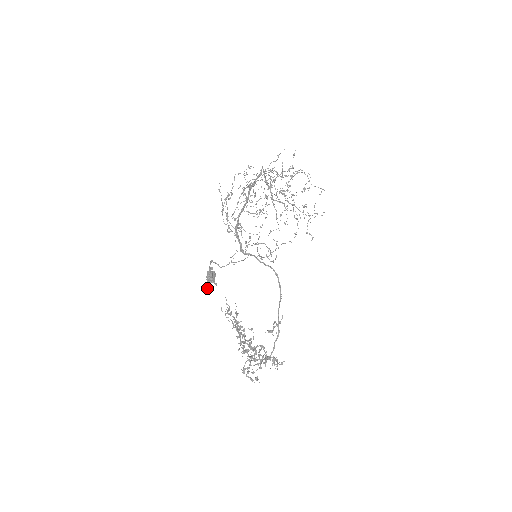
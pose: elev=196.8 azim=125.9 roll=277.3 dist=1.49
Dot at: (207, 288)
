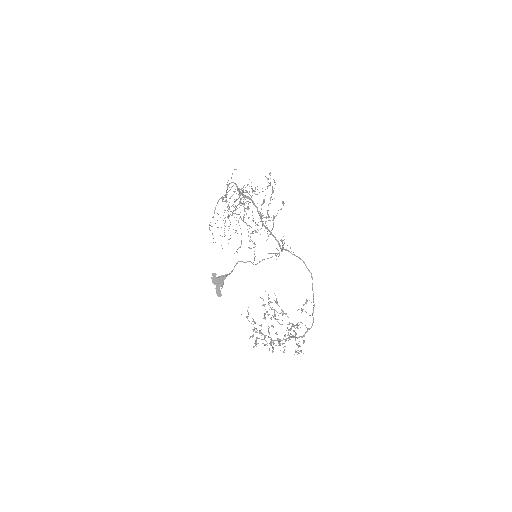
Dot at: (220, 292)
